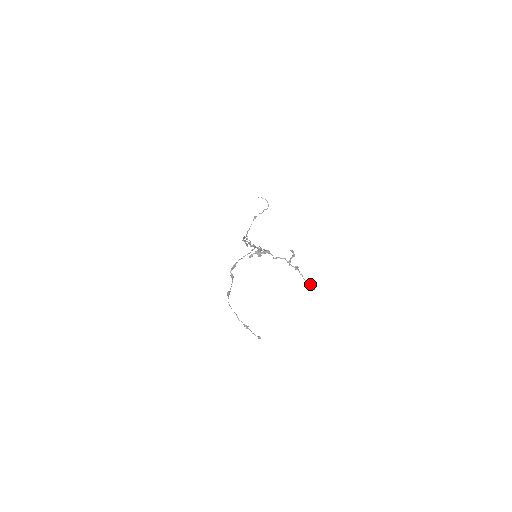
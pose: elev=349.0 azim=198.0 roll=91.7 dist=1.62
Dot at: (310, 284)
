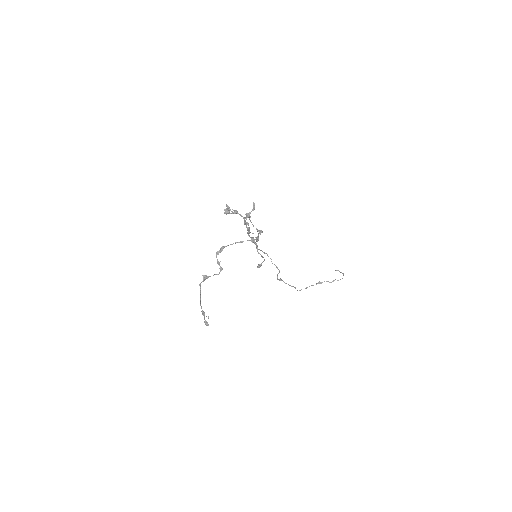
Dot at: (258, 237)
